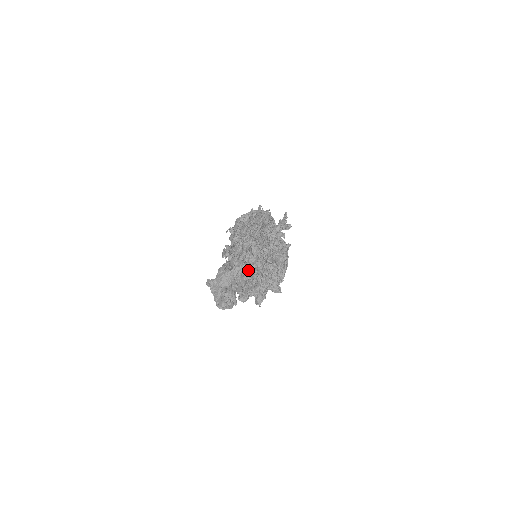
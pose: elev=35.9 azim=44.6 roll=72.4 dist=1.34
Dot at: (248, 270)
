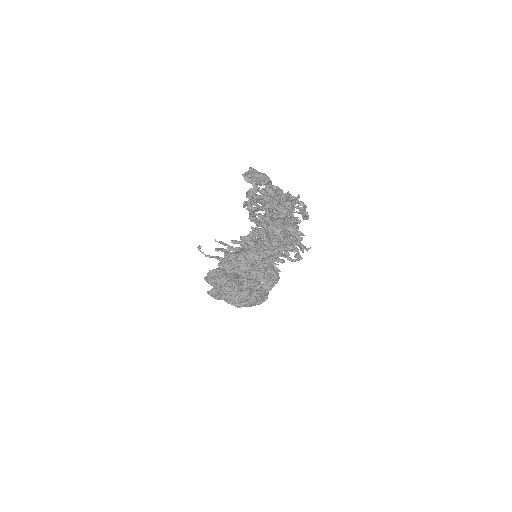
Dot at: occluded
